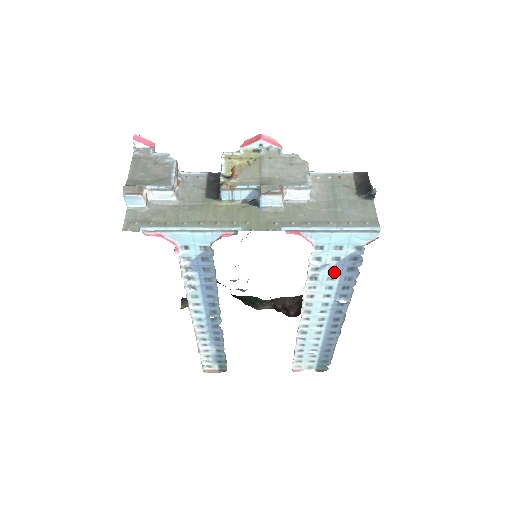
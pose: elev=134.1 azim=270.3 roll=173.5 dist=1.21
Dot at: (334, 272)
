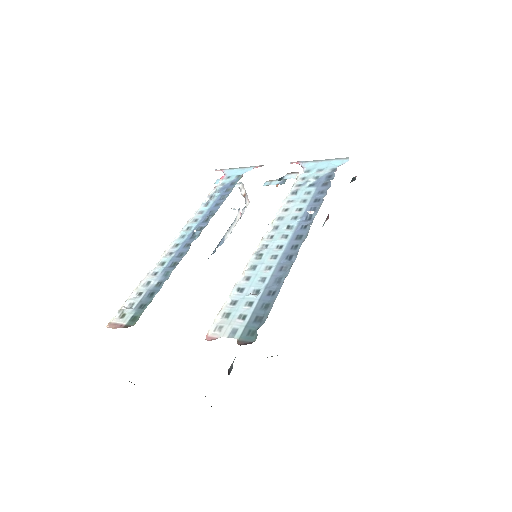
Dot at: (312, 188)
